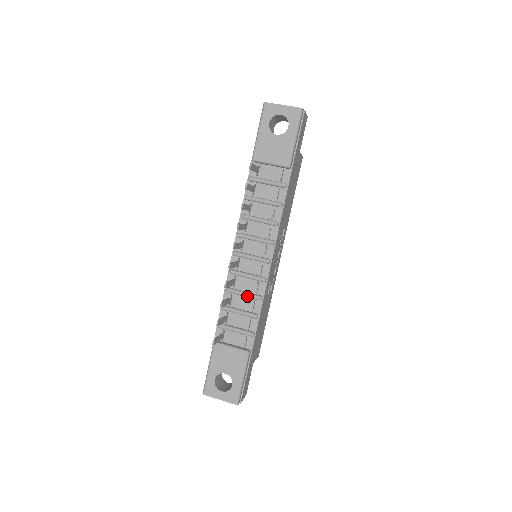
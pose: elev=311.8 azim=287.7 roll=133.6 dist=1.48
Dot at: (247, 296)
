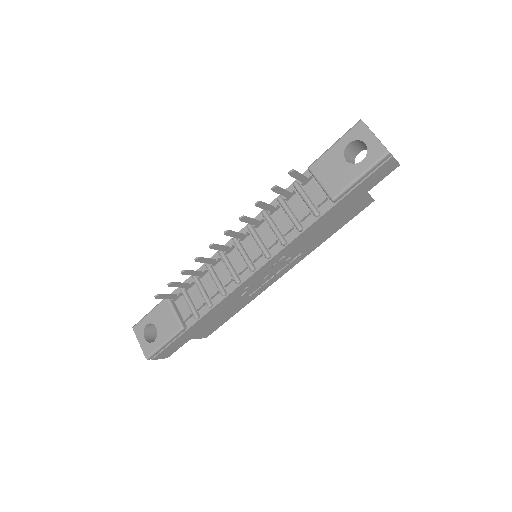
Dot at: (216, 283)
